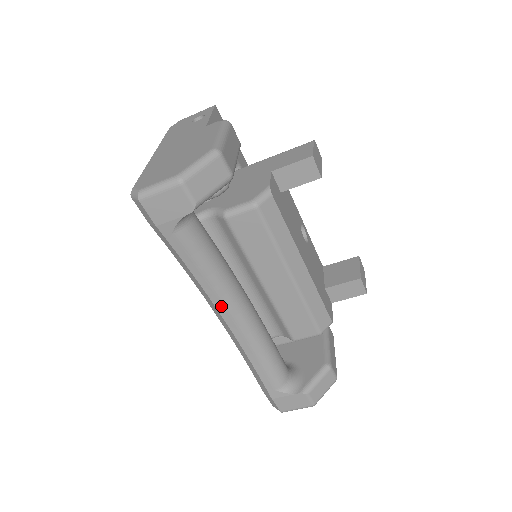
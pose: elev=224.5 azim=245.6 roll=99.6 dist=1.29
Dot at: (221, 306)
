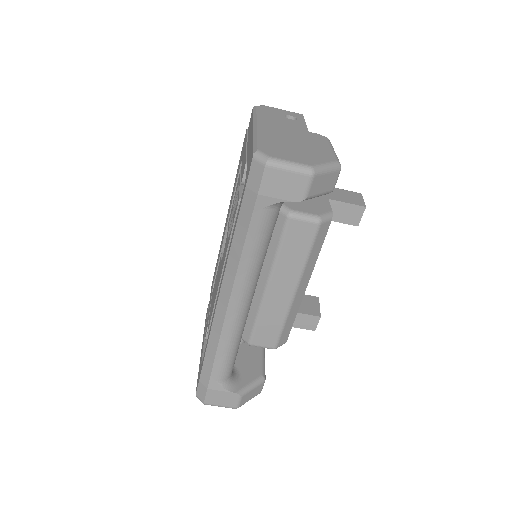
Dot at: (238, 288)
